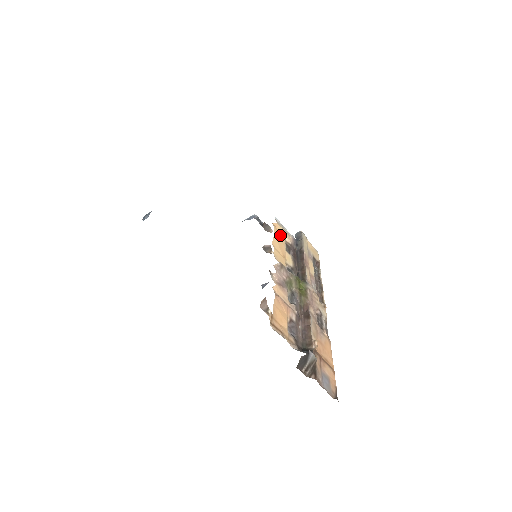
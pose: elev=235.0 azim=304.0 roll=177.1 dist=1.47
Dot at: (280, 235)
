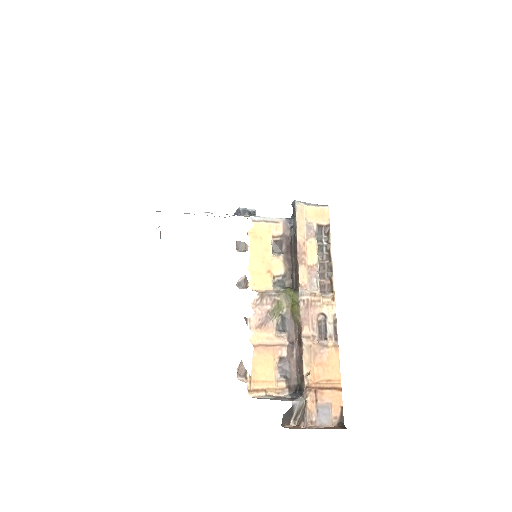
Dot at: (262, 240)
